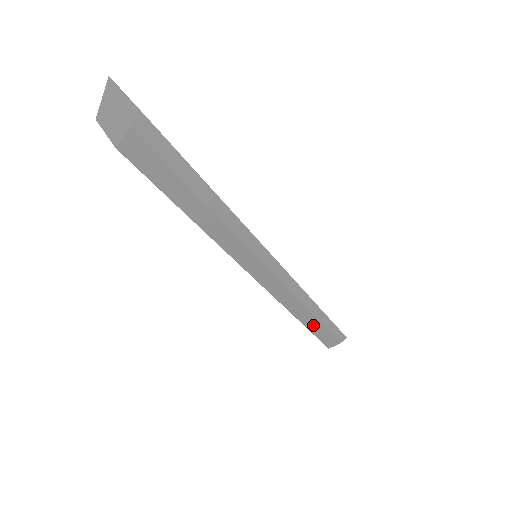
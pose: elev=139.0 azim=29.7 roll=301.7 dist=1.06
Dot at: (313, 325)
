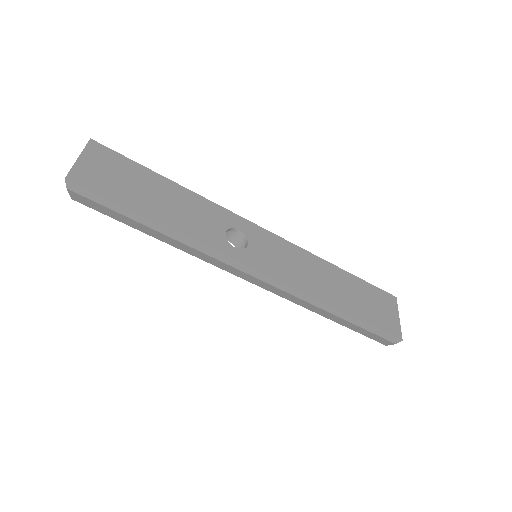
Dot at: (342, 322)
